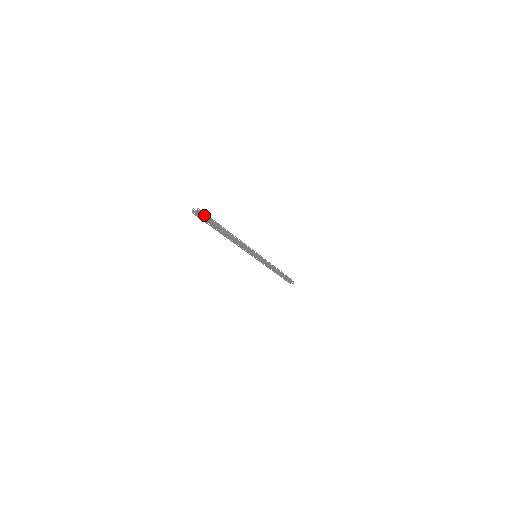
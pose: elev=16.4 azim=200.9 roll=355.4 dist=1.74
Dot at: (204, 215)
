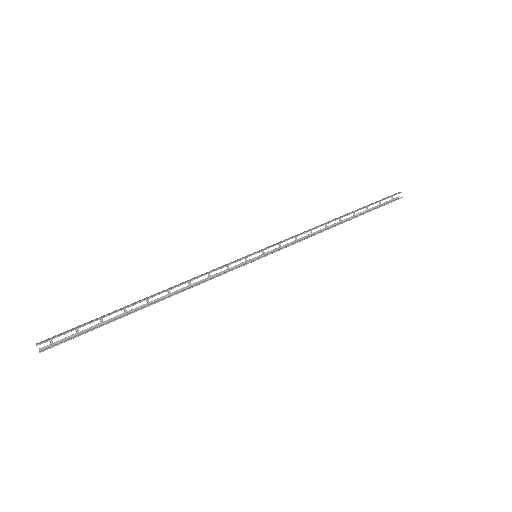
Dot at: (63, 342)
